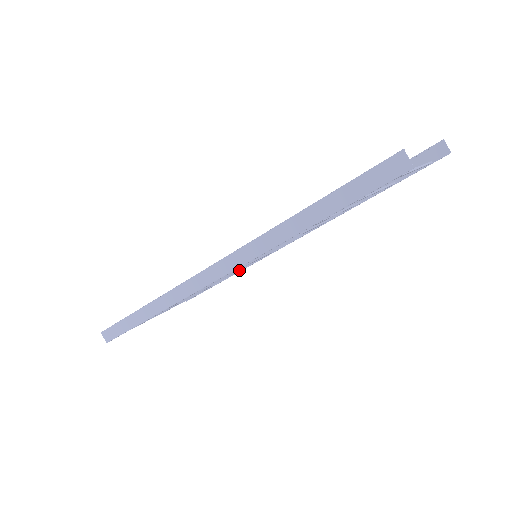
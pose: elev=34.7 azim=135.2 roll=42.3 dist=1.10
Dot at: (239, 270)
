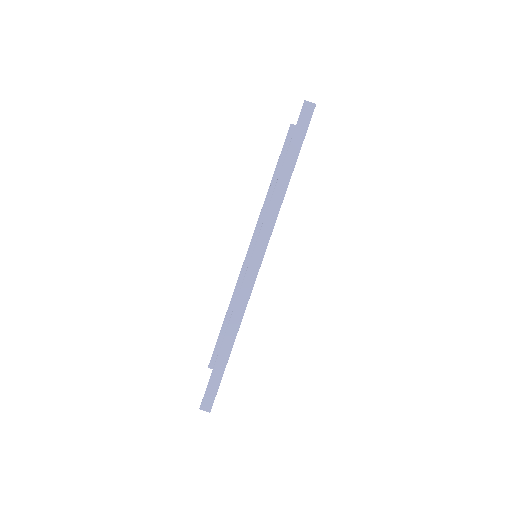
Dot at: occluded
